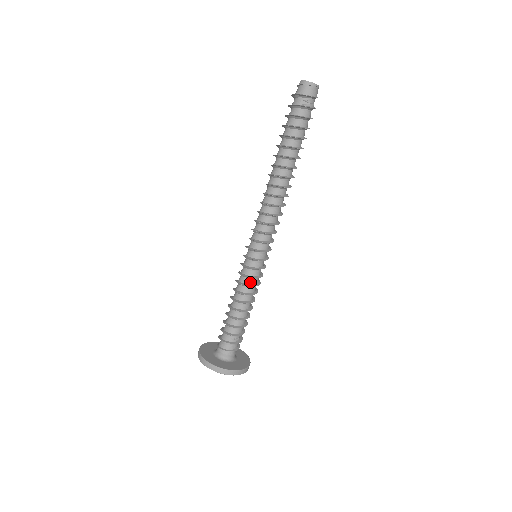
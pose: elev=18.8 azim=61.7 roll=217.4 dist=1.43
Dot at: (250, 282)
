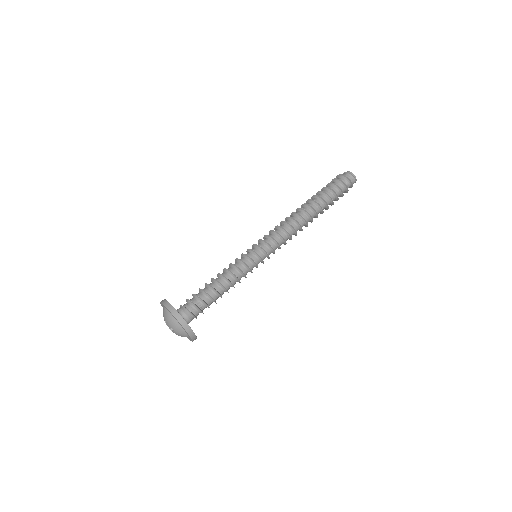
Dot at: (243, 269)
